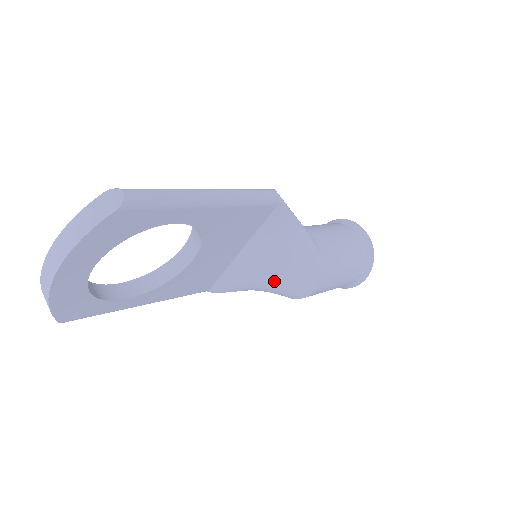
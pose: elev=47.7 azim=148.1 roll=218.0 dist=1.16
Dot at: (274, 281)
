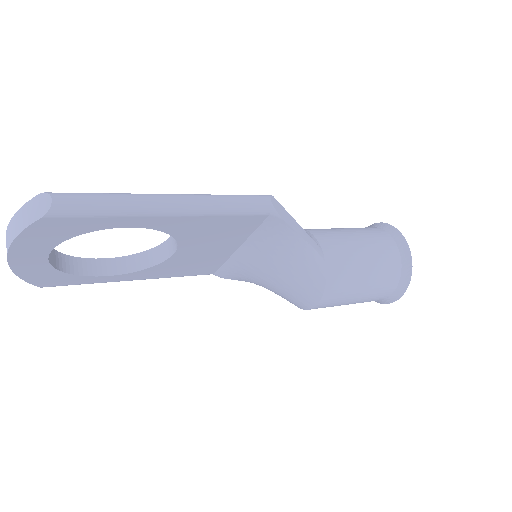
Dot at: (273, 285)
